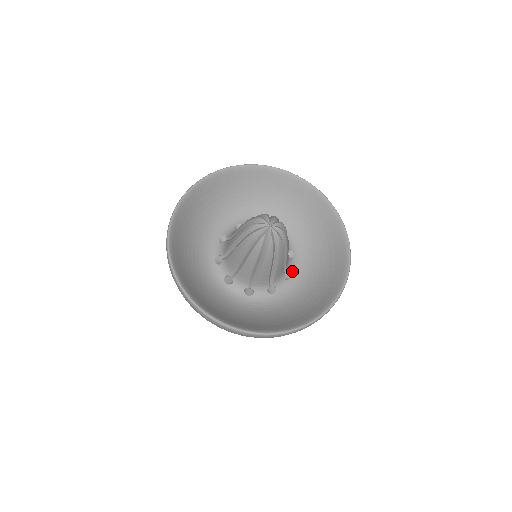
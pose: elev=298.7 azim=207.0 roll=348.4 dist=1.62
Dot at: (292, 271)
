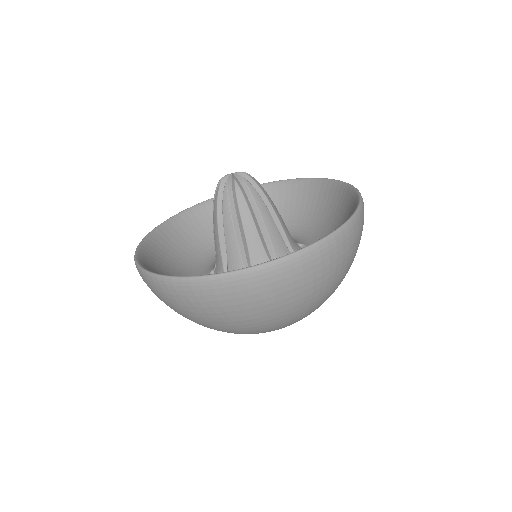
Dot at: occluded
